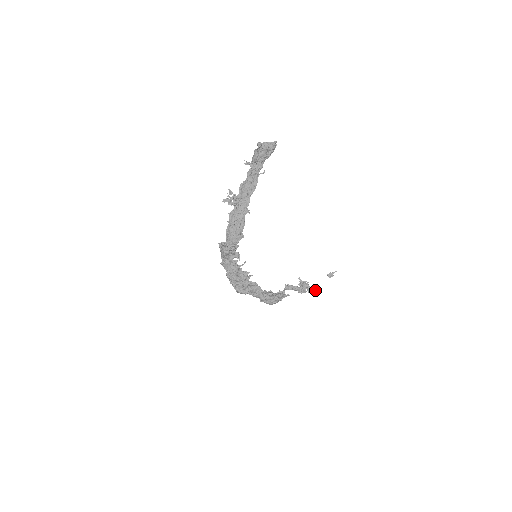
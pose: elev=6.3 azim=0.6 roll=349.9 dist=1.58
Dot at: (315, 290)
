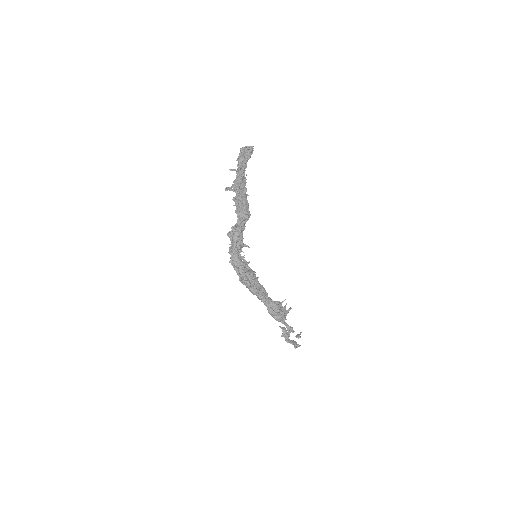
Dot at: occluded
